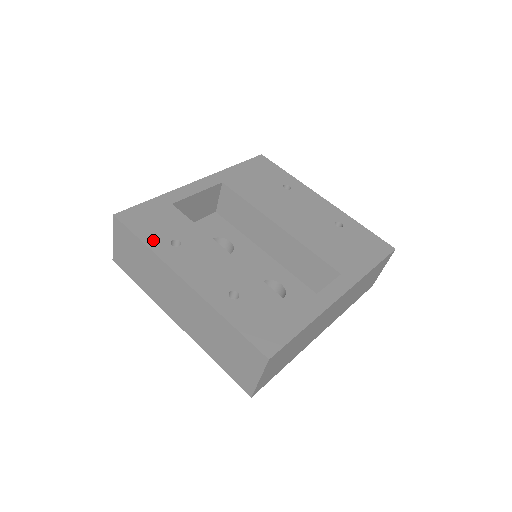
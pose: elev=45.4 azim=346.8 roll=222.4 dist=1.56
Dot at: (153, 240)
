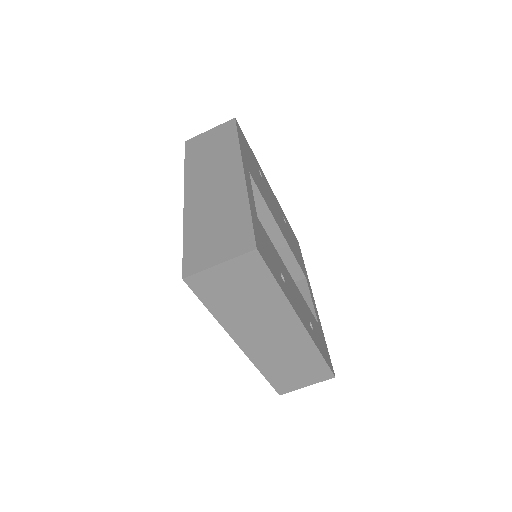
Dot at: (279, 279)
